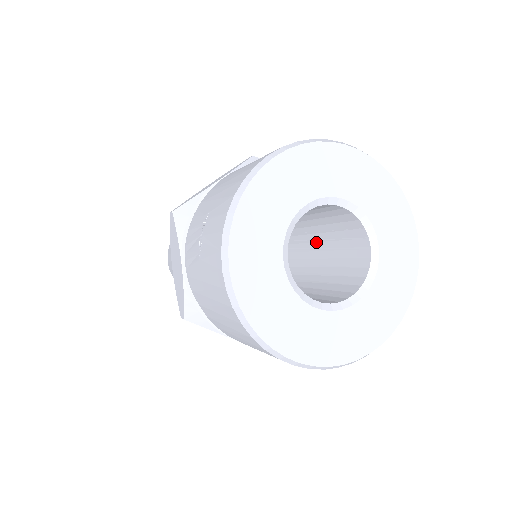
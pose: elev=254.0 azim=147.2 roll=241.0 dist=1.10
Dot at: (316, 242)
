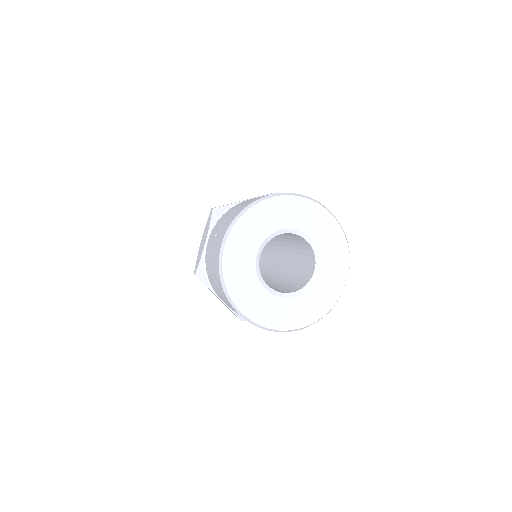
Dot at: (293, 259)
